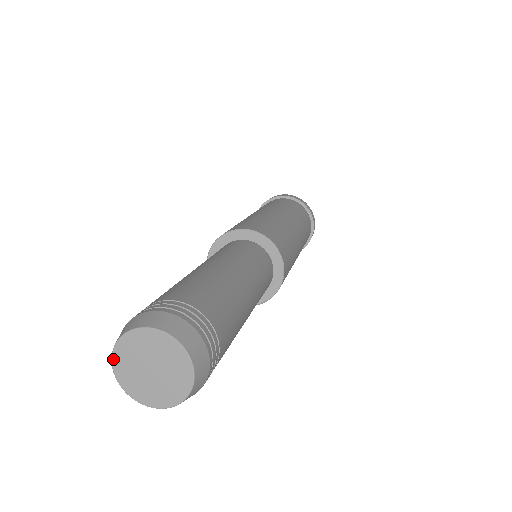
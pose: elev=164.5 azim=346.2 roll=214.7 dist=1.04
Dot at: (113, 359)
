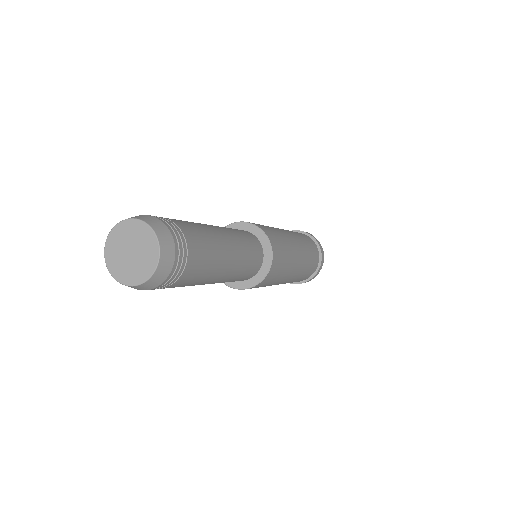
Dot at: (106, 261)
